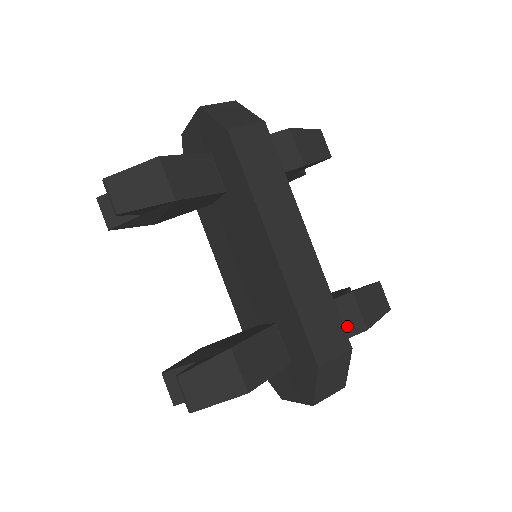
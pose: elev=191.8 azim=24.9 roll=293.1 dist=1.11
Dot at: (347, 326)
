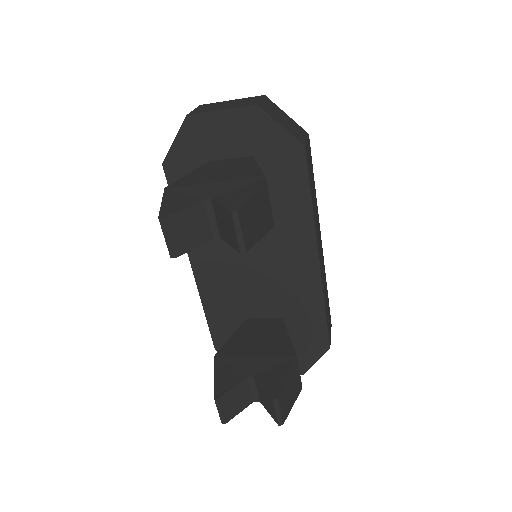
Dot at: occluded
